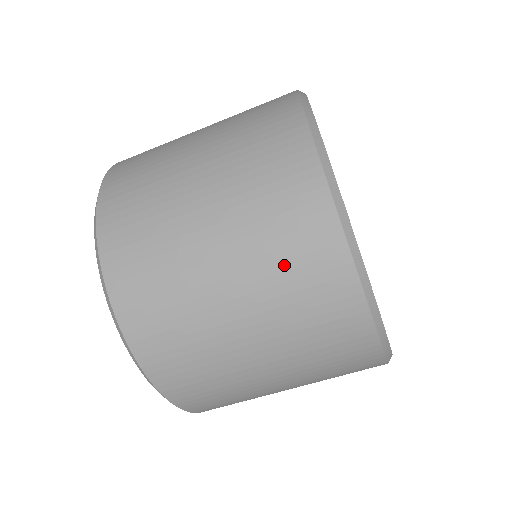
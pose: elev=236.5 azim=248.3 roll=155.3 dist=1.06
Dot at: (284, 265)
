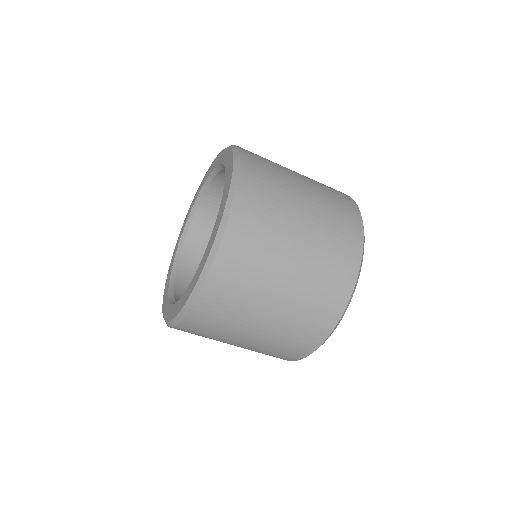
Dot at: (326, 268)
